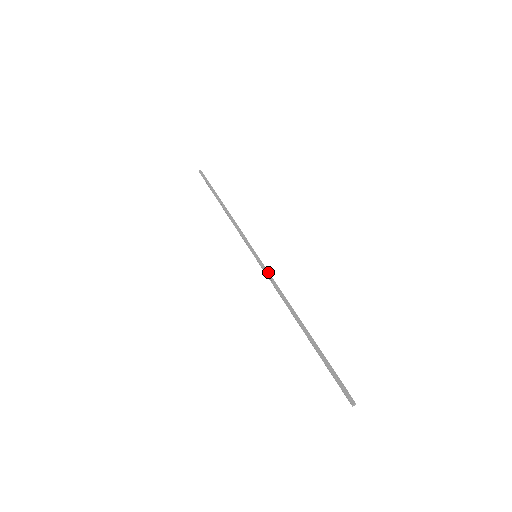
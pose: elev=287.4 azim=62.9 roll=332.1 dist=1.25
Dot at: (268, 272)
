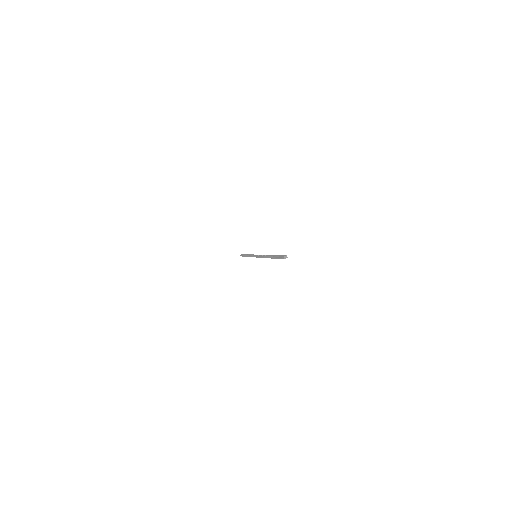
Dot at: occluded
